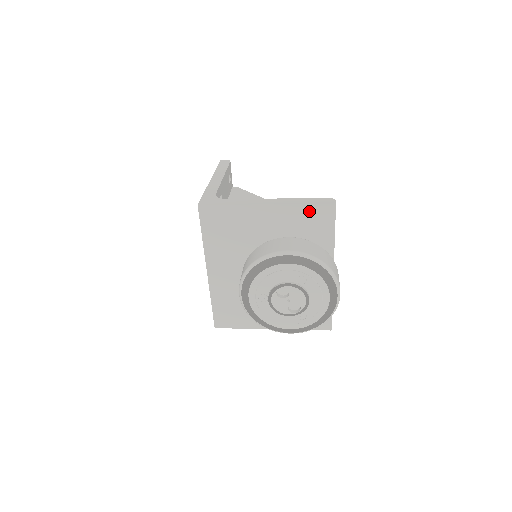
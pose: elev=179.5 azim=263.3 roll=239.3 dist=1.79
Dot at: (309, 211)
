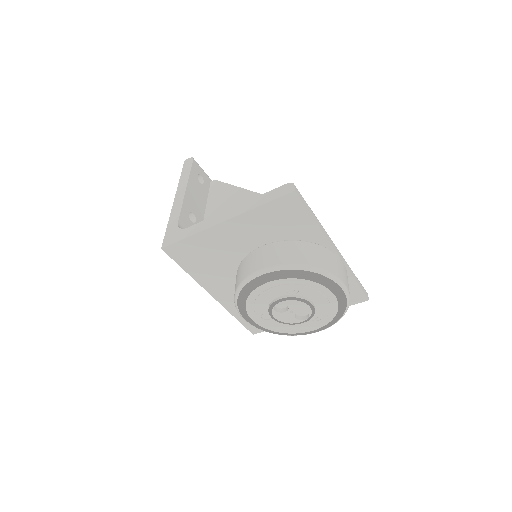
Dot at: (271, 209)
